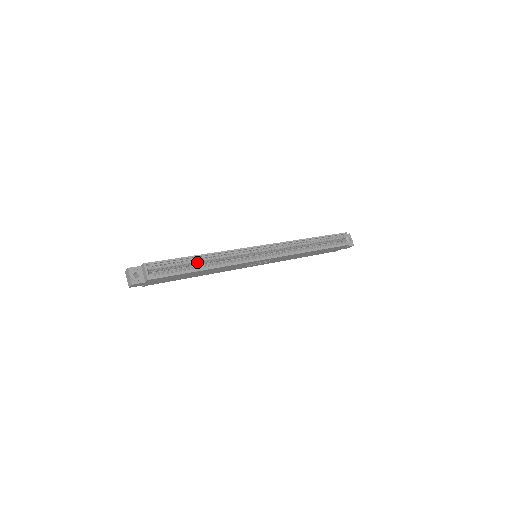
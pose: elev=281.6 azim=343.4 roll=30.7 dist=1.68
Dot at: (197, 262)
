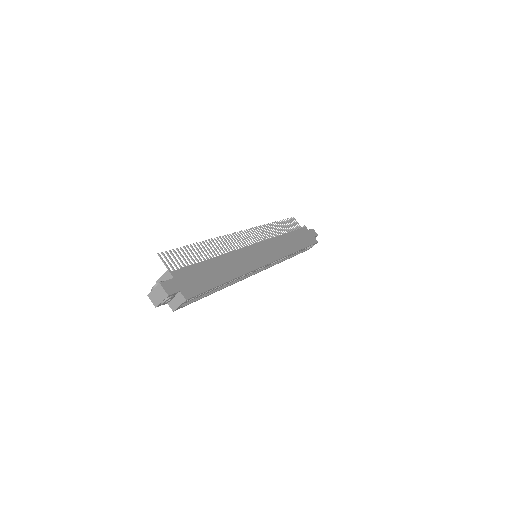
Dot at: occluded
